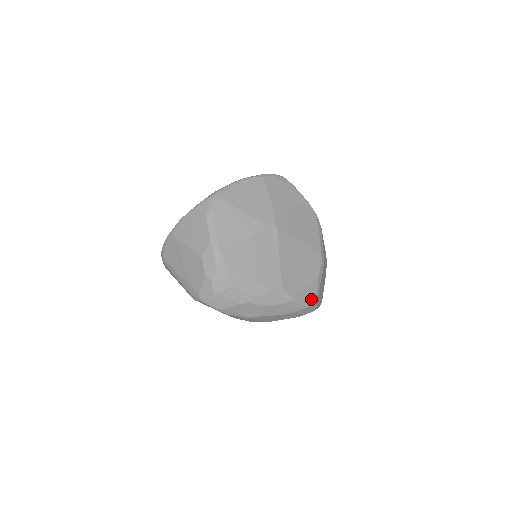
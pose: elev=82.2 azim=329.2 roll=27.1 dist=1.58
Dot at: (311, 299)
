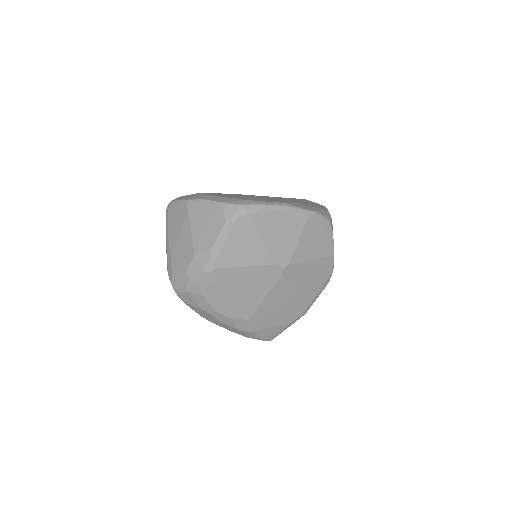
Dot at: (269, 336)
